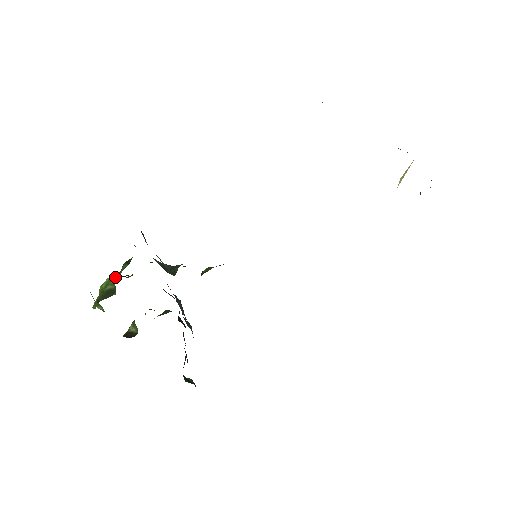
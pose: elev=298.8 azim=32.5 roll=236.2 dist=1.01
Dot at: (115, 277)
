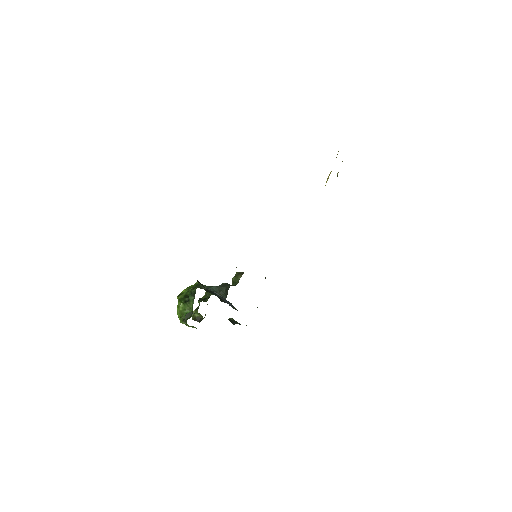
Dot at: (188, 305)
